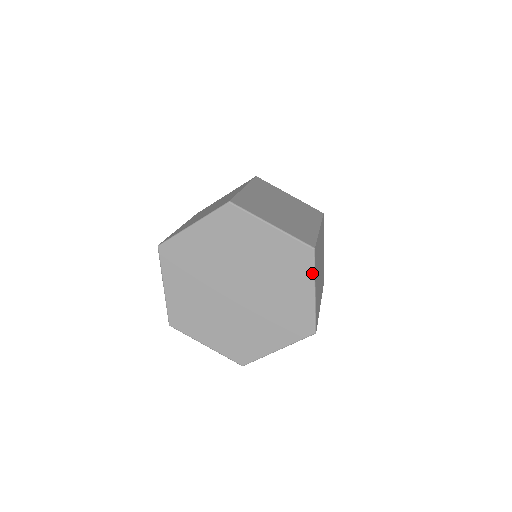
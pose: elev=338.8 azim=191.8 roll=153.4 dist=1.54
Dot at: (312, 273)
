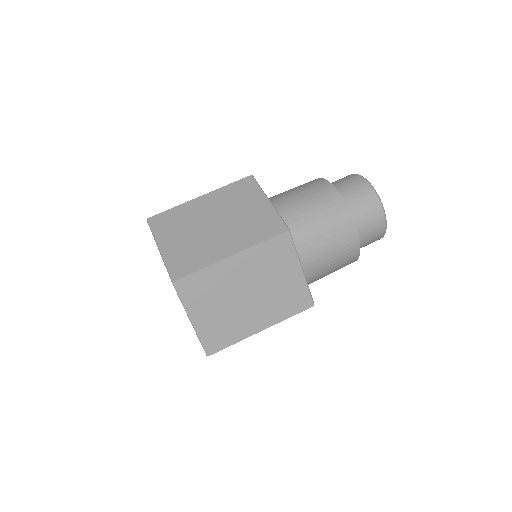
Dot at: occluded
